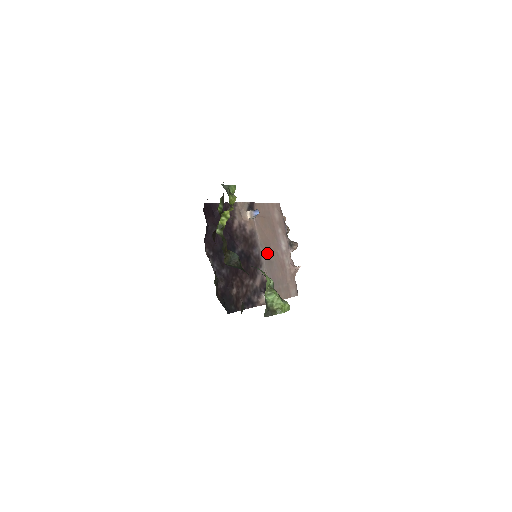
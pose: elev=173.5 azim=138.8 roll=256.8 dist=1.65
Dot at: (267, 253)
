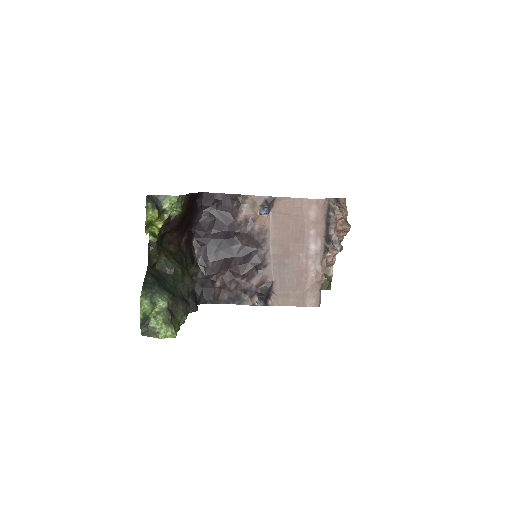
Dot at: (280, 254)
